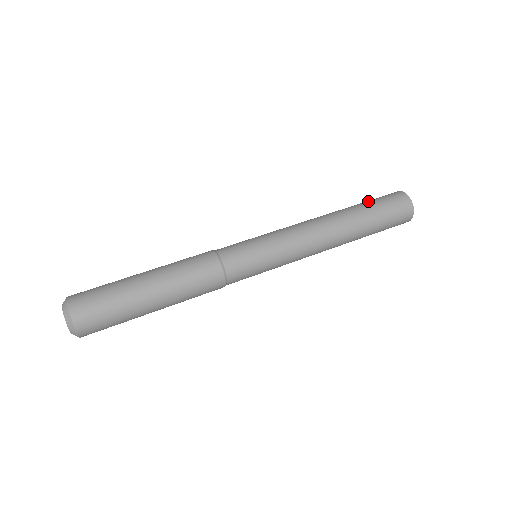
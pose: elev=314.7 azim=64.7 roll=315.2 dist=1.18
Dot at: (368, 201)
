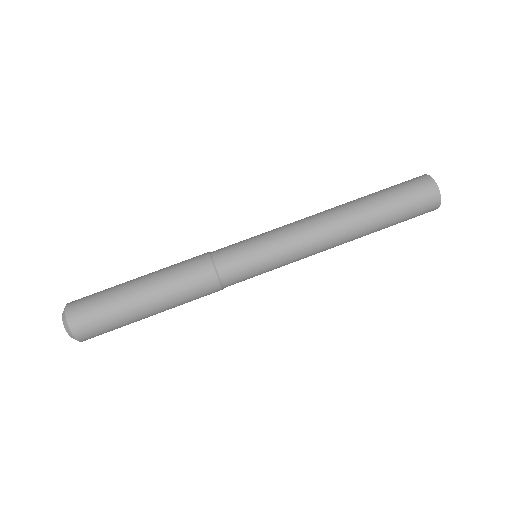
Dot at: (389, 192)
